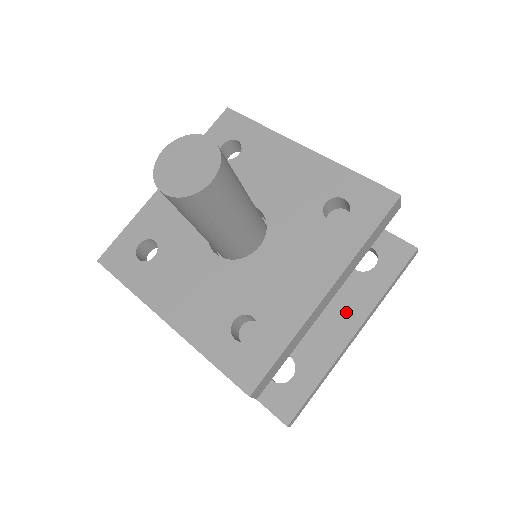
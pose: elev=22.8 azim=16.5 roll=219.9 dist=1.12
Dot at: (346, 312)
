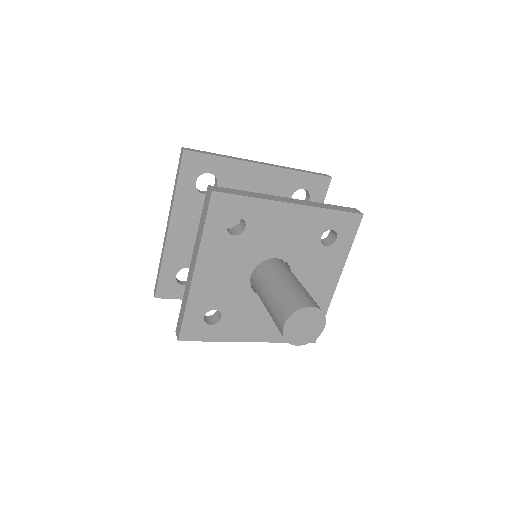
Dot at: occluded
